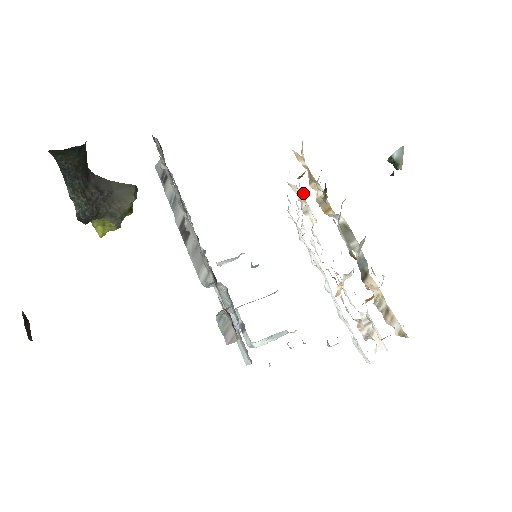
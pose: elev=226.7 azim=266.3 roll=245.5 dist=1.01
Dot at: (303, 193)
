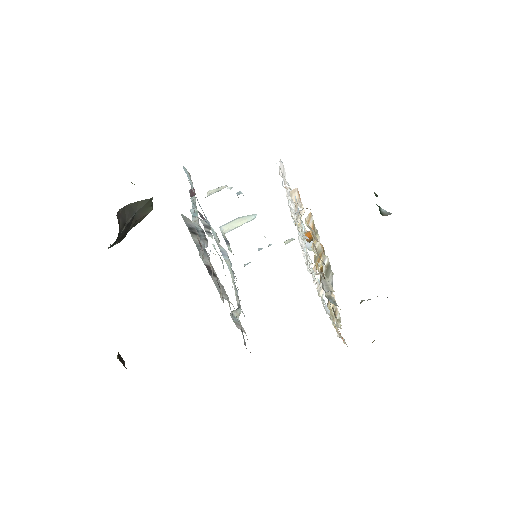
Dot at: occluded
